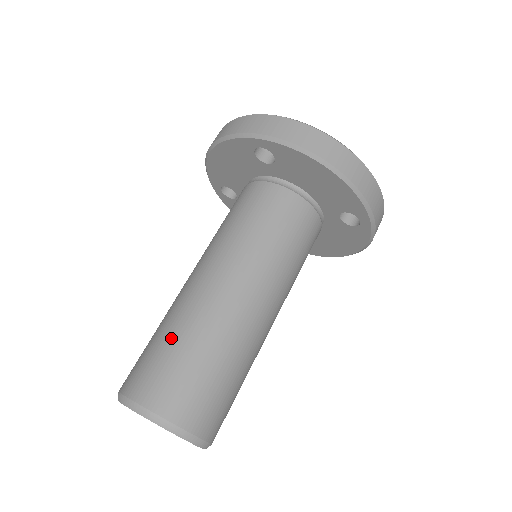
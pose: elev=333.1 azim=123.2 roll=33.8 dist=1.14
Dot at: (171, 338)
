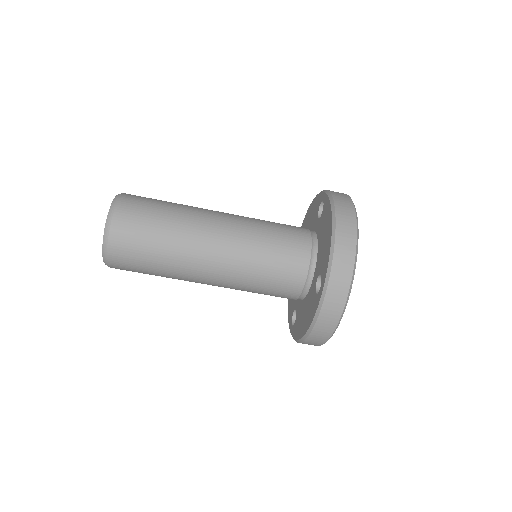
Dot at: (170, 202)
